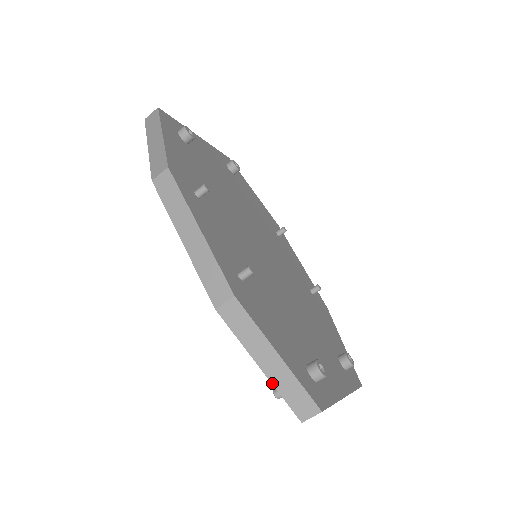
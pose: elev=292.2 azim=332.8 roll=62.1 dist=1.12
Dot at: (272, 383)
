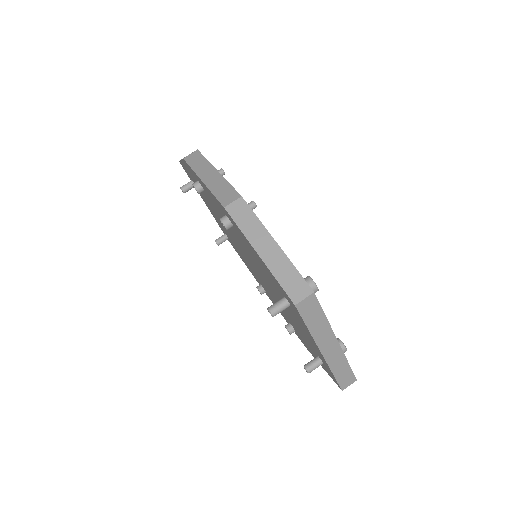
Dot at: (268, 268)
